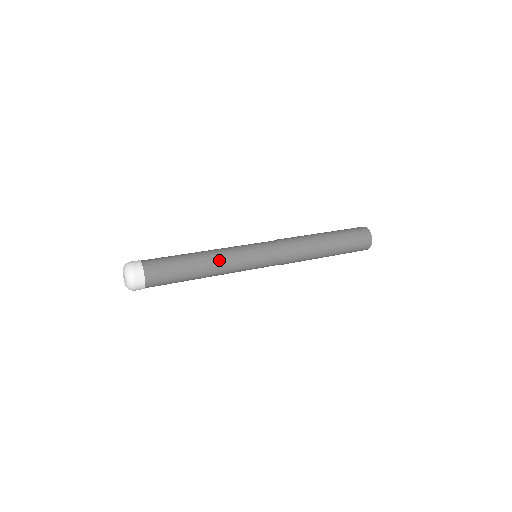
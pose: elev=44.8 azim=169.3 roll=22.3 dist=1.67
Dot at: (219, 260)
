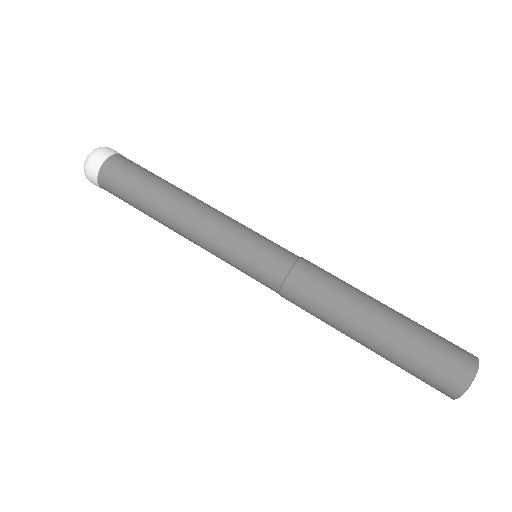
Dot at: (196, 212)
